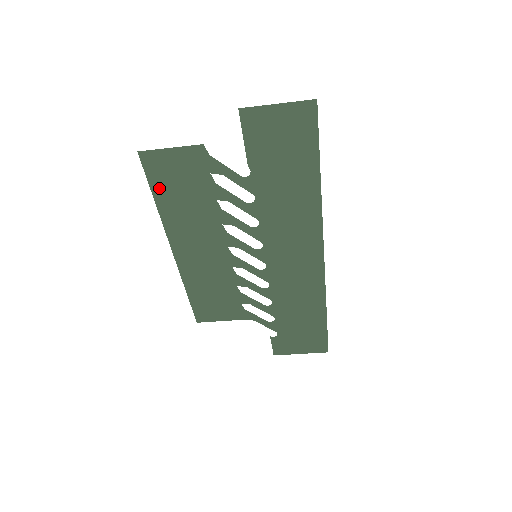
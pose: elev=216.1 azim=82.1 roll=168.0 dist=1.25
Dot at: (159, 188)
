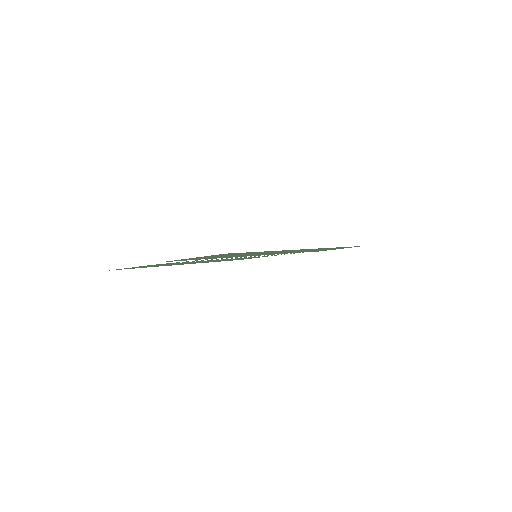
Dot at: (143, 267)
